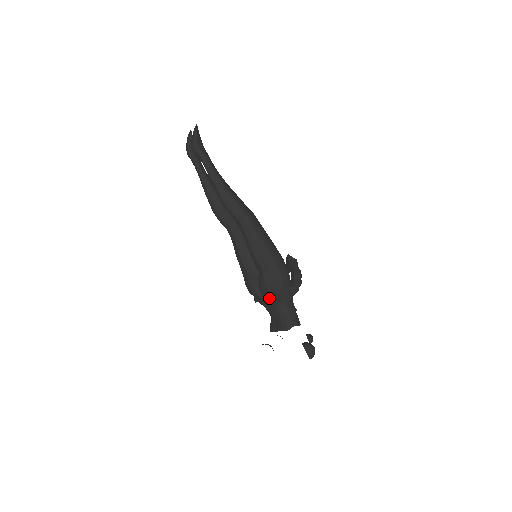
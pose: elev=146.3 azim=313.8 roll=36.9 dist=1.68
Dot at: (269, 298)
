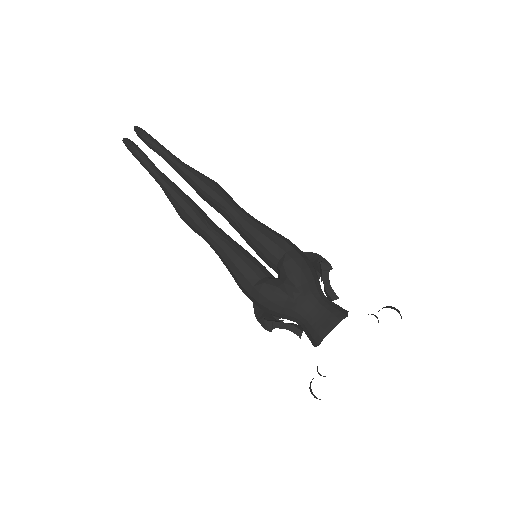
Dot at: (303, 288)
